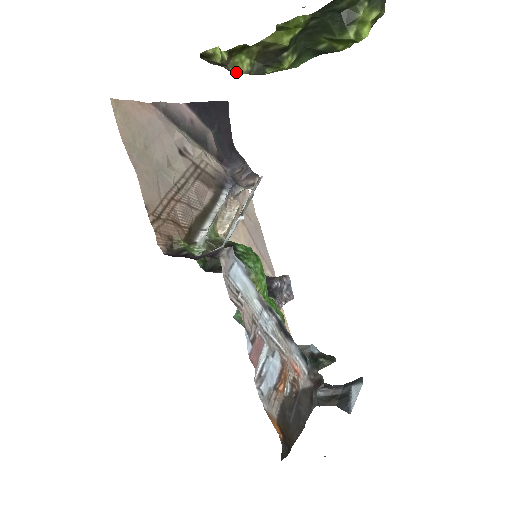
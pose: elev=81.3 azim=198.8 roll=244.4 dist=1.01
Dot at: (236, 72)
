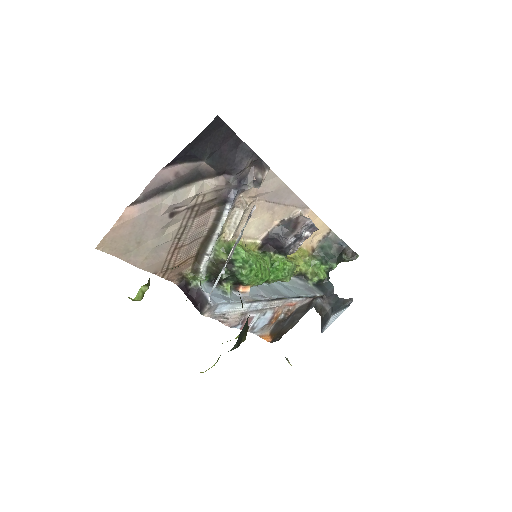
Dot at: occluded
